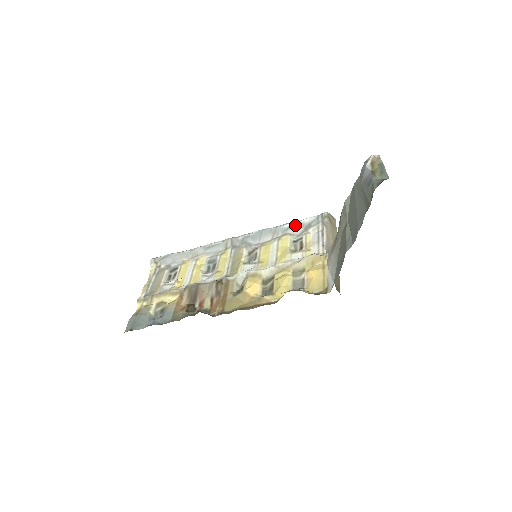
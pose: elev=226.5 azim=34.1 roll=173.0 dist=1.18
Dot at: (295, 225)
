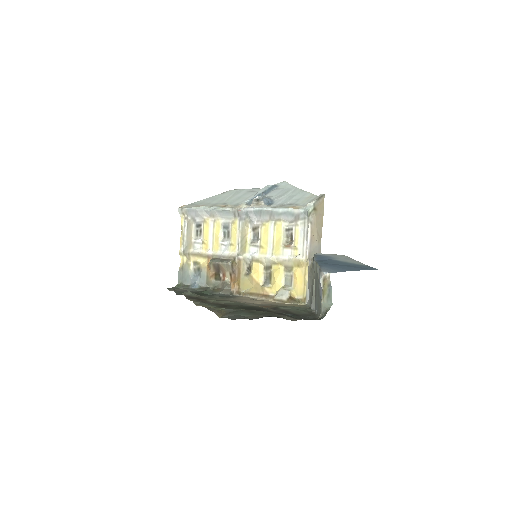
Dot at: (287, 213)
